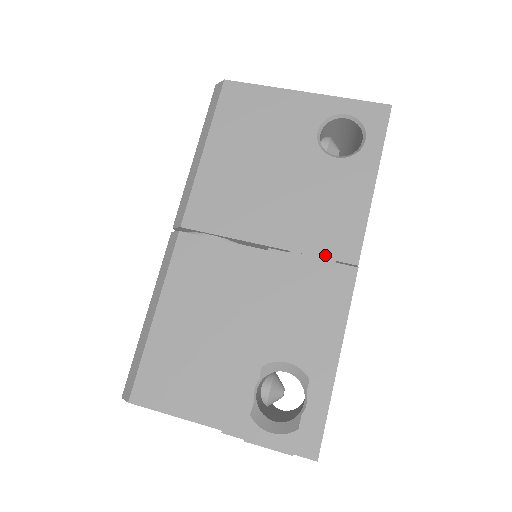
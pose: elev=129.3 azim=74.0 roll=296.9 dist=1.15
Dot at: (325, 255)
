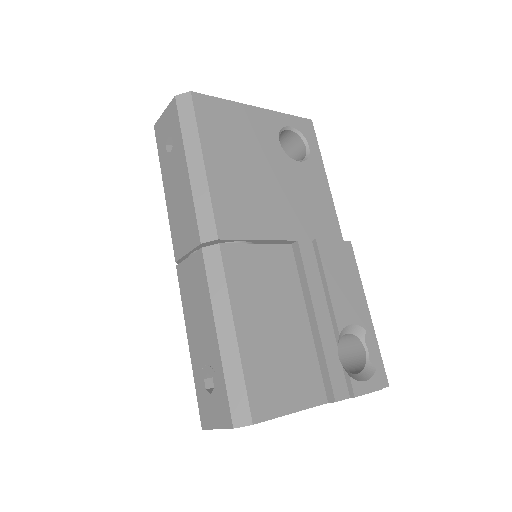
Dot at: (324, 238)
